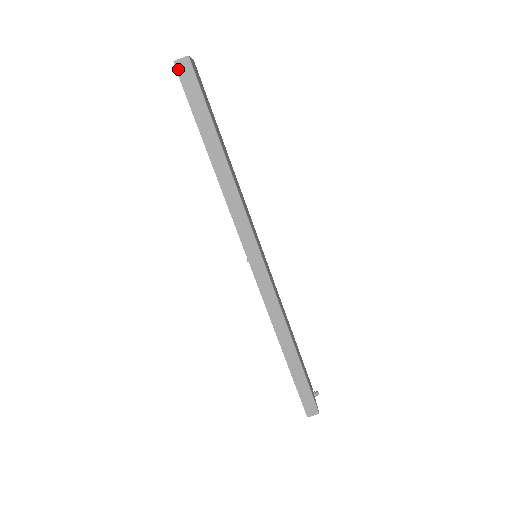
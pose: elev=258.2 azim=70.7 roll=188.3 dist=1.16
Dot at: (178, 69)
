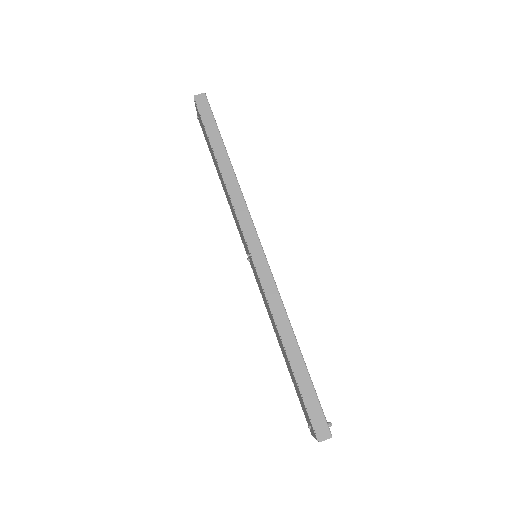
Dot at: (196, 101)
